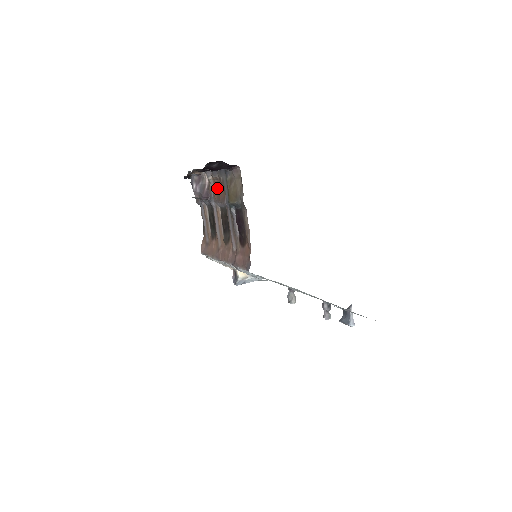
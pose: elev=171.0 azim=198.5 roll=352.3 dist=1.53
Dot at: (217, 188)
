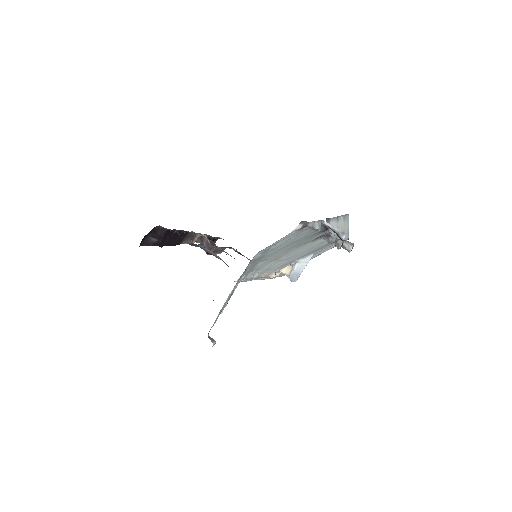
Dot at: occluded
